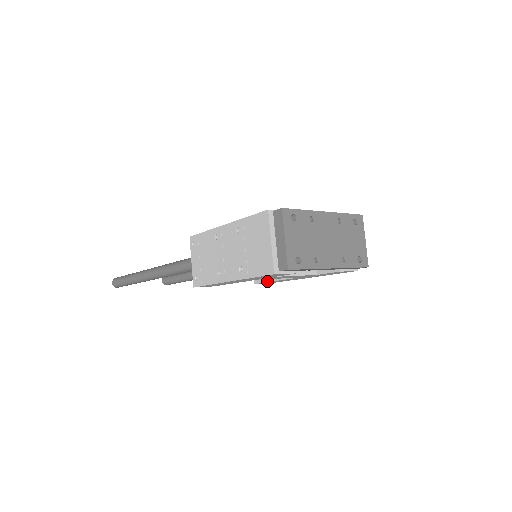
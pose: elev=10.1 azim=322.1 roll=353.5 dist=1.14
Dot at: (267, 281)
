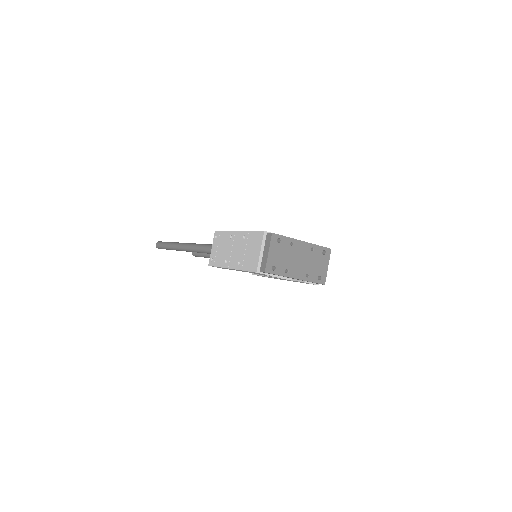
Dot at: (261, 275)
